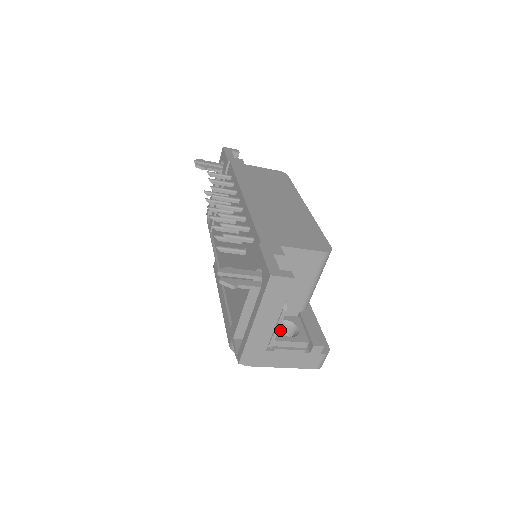
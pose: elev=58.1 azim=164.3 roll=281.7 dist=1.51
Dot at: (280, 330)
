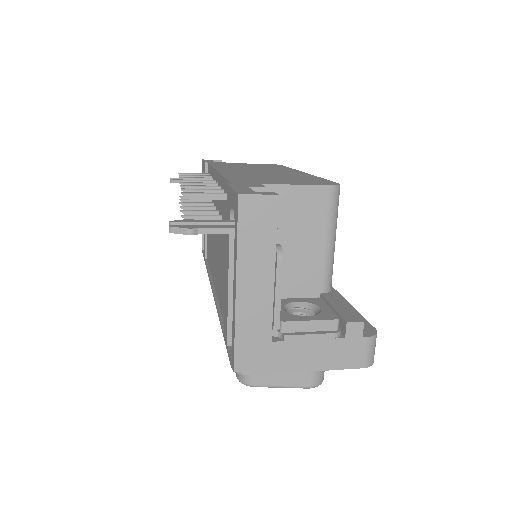
Dot at: occluded
